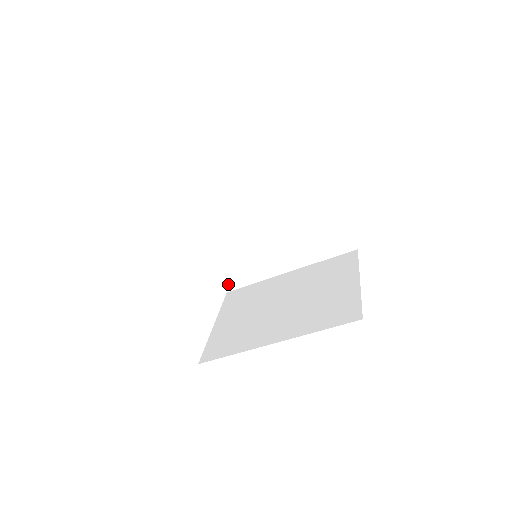
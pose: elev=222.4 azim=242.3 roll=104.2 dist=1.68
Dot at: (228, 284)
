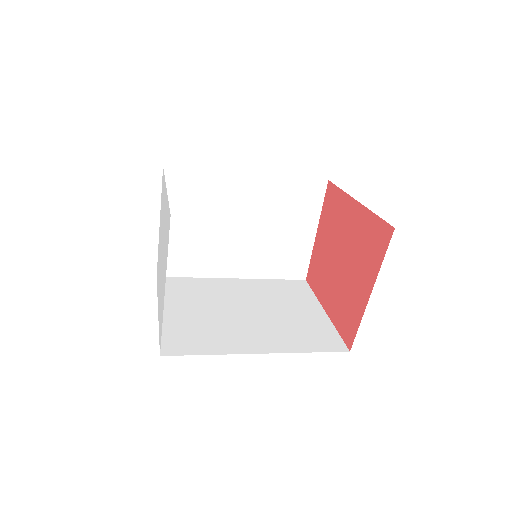
Dot at: occluded
